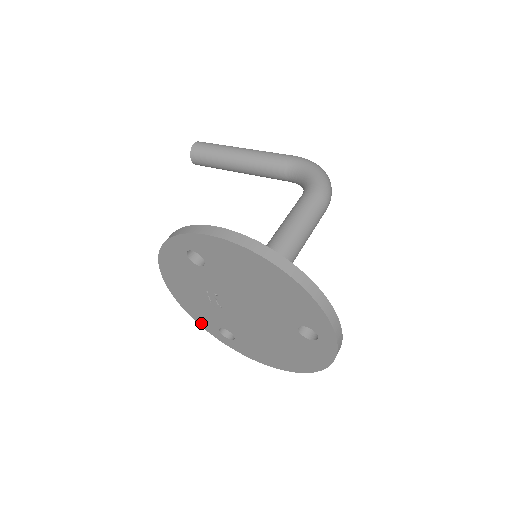
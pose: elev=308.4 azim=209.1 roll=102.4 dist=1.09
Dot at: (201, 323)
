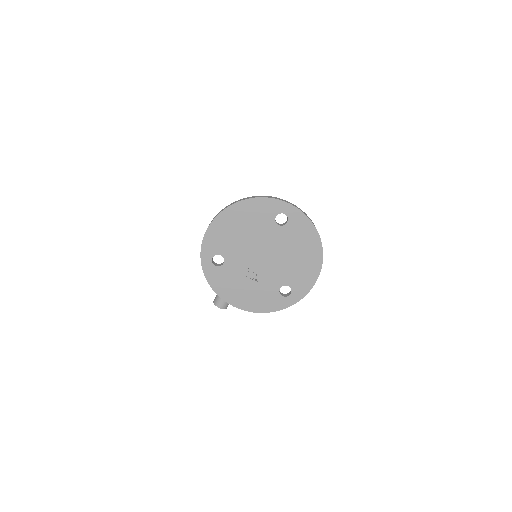
Dot at: (275, 308)
